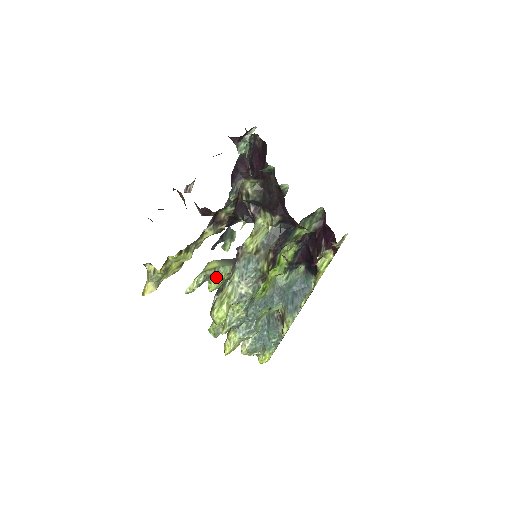
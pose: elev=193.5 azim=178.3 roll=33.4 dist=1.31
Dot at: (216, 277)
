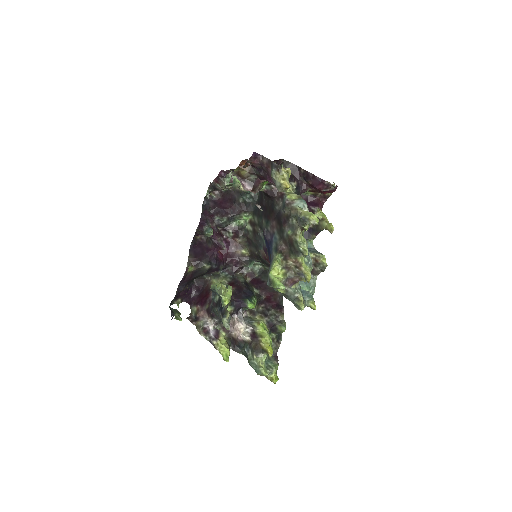
Dot at: (227, 290)
